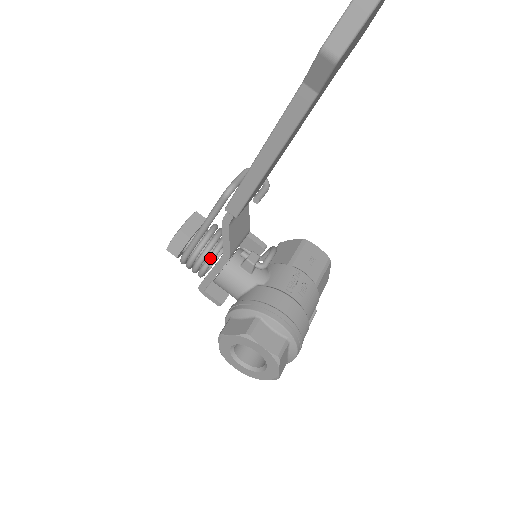
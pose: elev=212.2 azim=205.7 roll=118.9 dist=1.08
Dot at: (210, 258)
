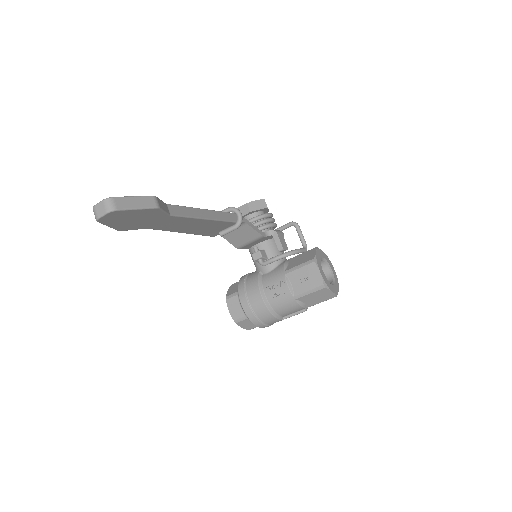
Dot at: occluded
